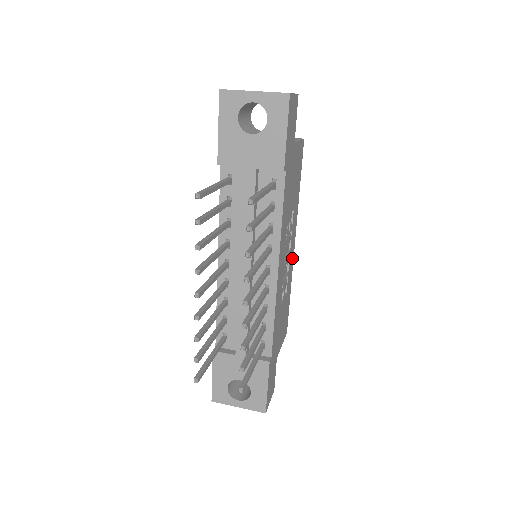
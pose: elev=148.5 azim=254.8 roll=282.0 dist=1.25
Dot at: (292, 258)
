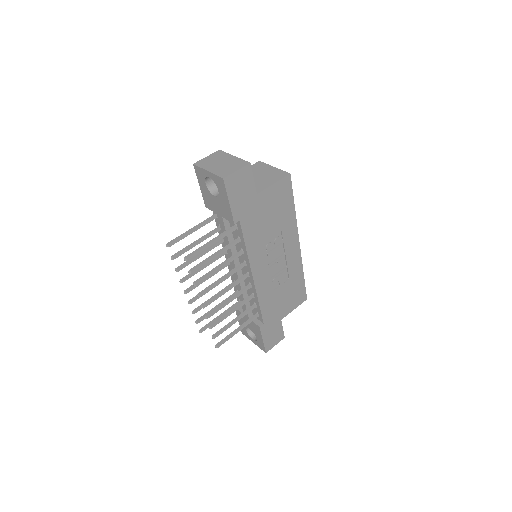
Dot at: (296, 254)
